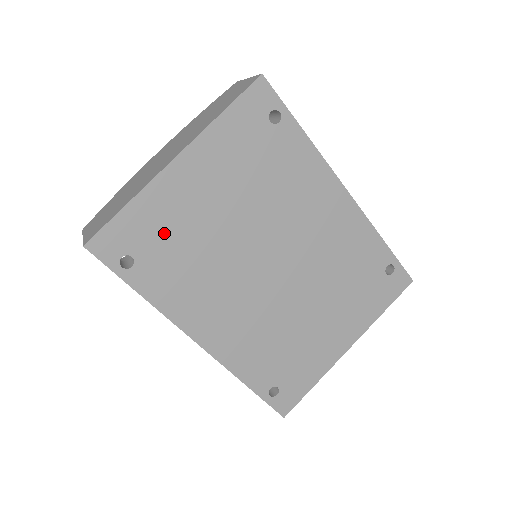
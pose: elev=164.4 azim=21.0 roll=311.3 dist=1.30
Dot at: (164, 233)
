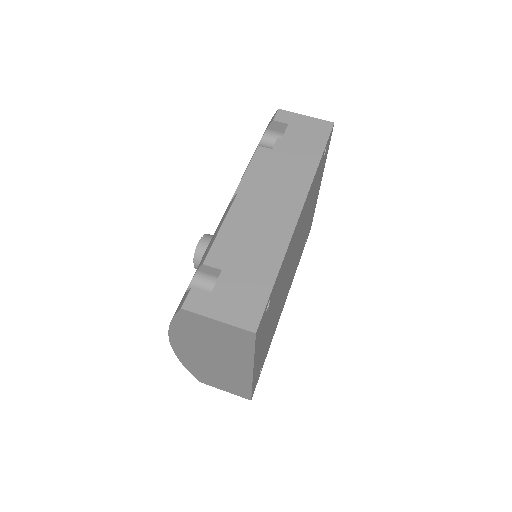
Dot at: (263, 356)
